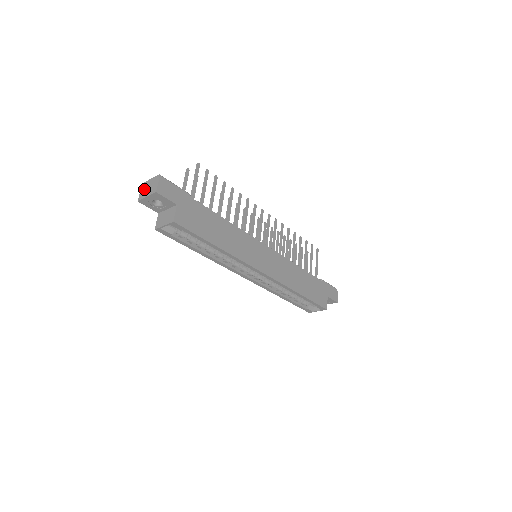
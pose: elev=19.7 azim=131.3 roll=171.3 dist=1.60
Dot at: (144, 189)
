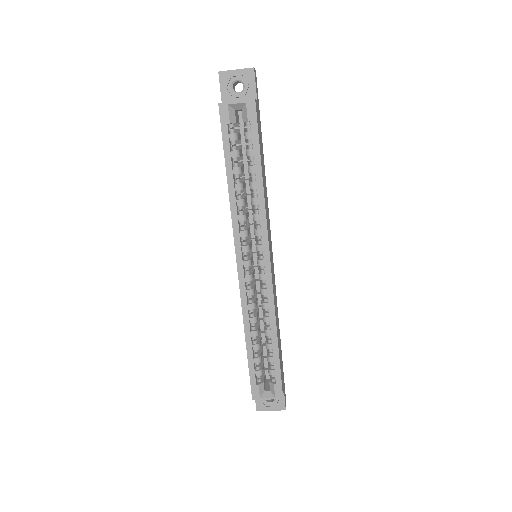
Dot at: occluded
